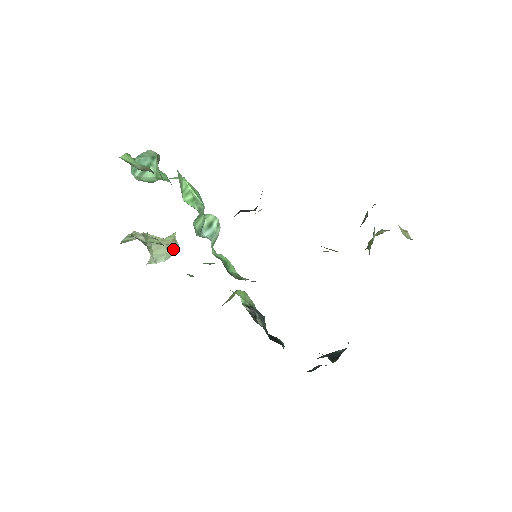
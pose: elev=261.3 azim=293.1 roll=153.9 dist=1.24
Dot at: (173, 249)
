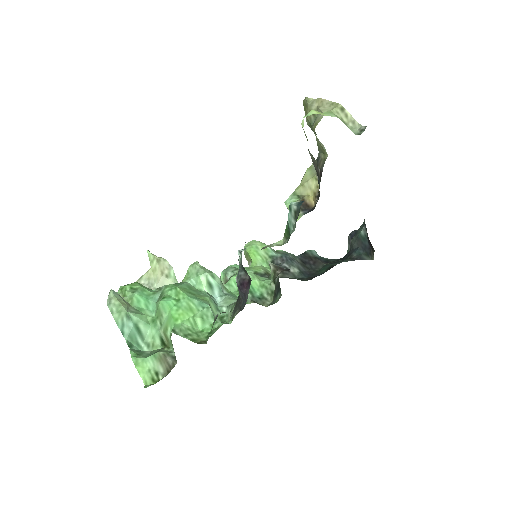
Dot at: (169, 270)
